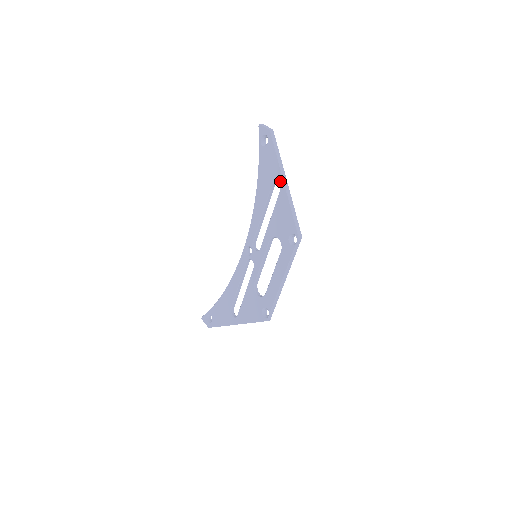
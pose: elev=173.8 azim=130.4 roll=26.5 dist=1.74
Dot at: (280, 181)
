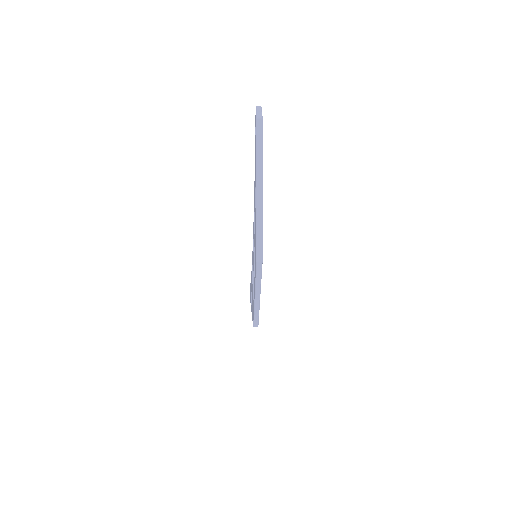
Dot at: (256, 187)
